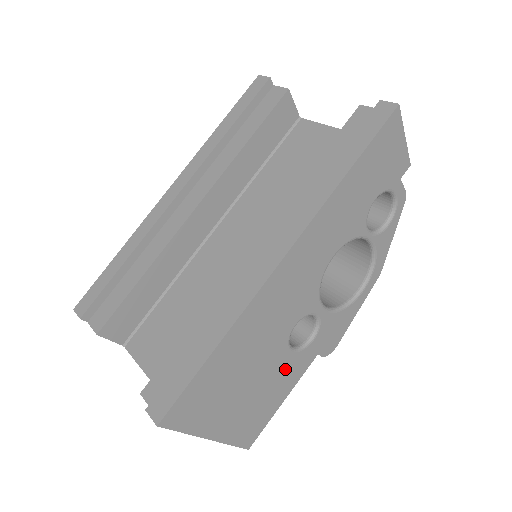
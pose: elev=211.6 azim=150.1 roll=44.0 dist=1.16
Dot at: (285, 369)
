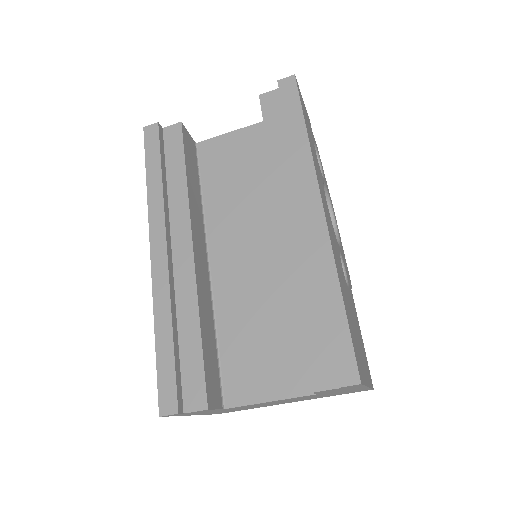
Dot at: (353, 306)
